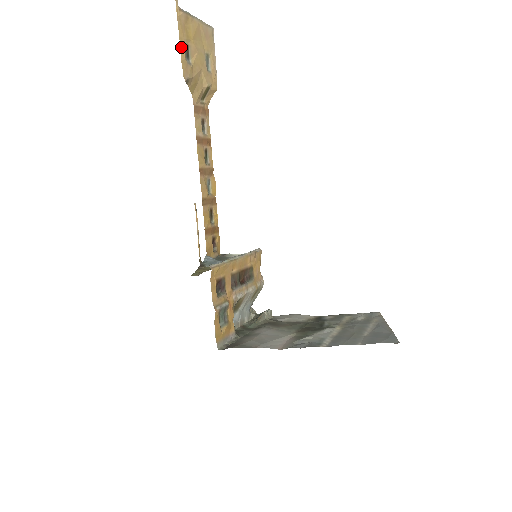
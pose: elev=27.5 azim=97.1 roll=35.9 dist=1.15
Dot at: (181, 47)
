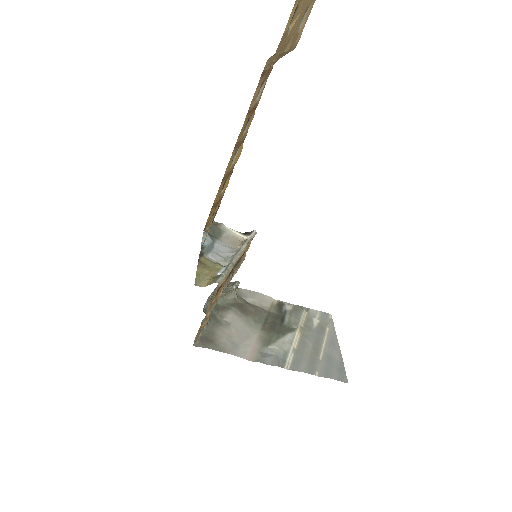
Dot at: (291, 14)
